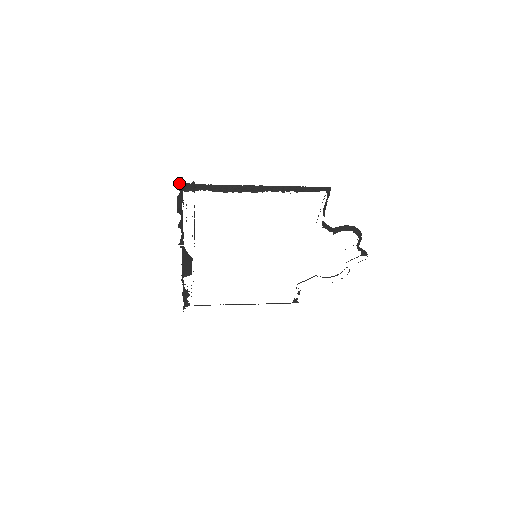
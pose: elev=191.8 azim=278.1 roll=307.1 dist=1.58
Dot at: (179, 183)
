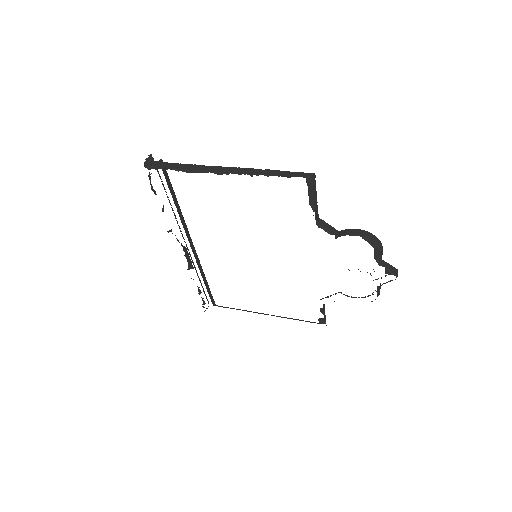
Dot at: occluded
